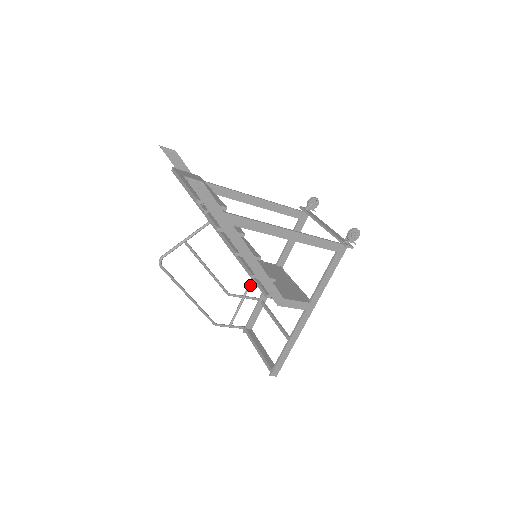
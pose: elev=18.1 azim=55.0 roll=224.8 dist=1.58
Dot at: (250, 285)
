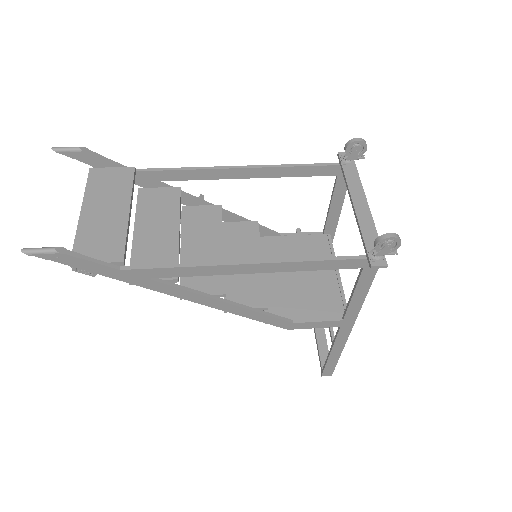
Dot at: occluded
